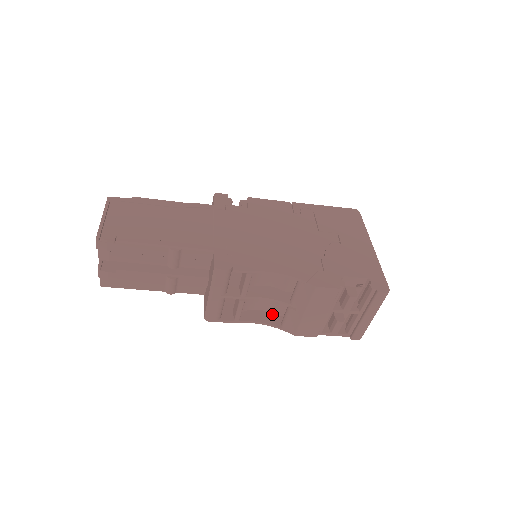
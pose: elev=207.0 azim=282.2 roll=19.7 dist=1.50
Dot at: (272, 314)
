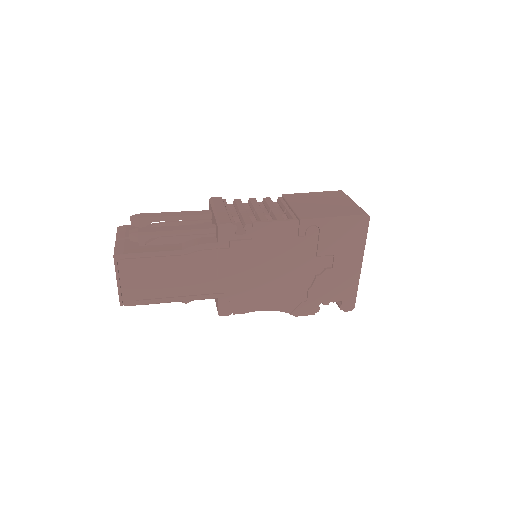
Dot at: occluded
